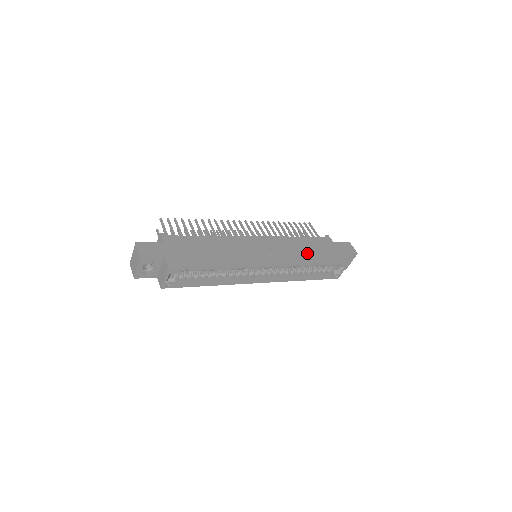
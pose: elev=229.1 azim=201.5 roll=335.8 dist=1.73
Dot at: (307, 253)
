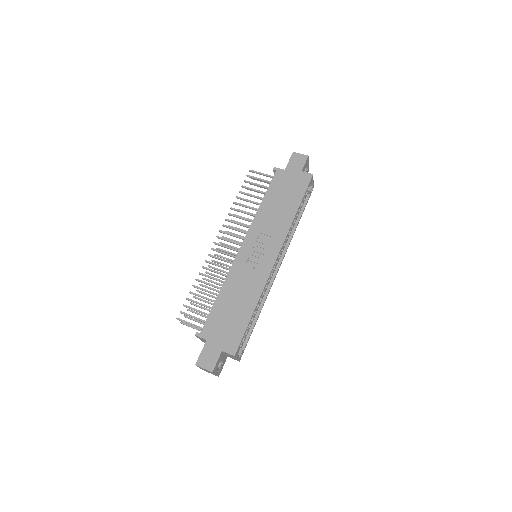
Dot at: (283, 210)
